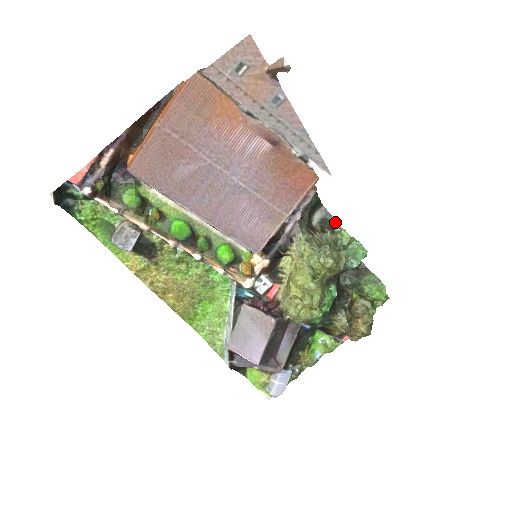
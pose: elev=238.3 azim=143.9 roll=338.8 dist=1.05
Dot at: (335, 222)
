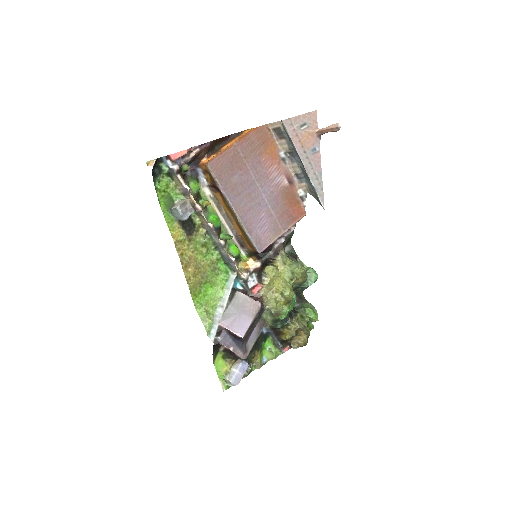
Dot at: (297, 256)
